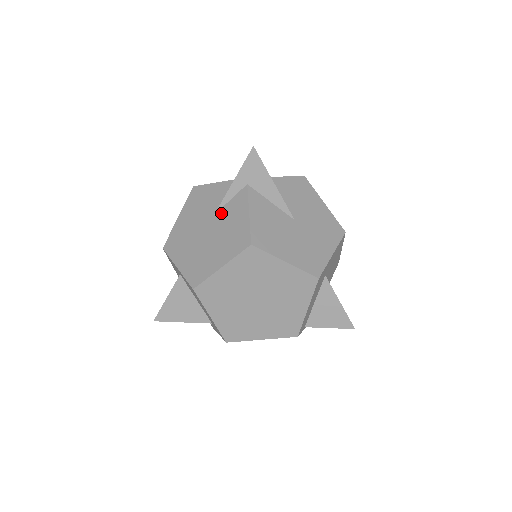
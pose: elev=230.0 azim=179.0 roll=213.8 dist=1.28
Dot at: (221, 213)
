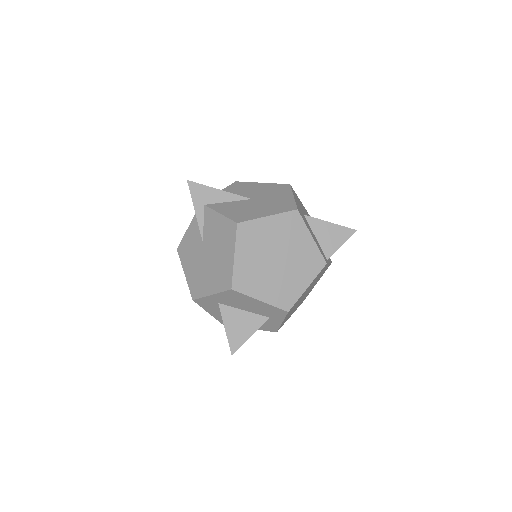
Dot at: (205, 236)
